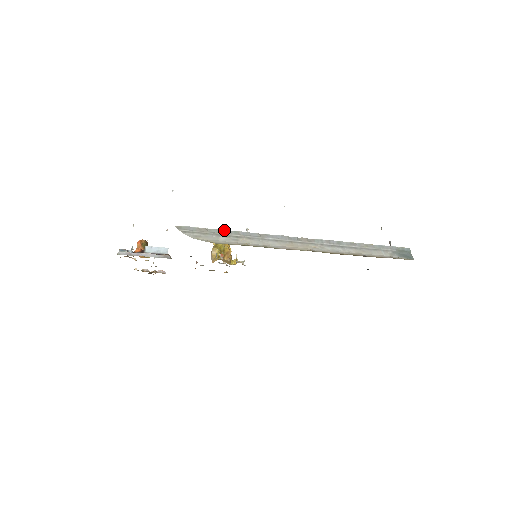
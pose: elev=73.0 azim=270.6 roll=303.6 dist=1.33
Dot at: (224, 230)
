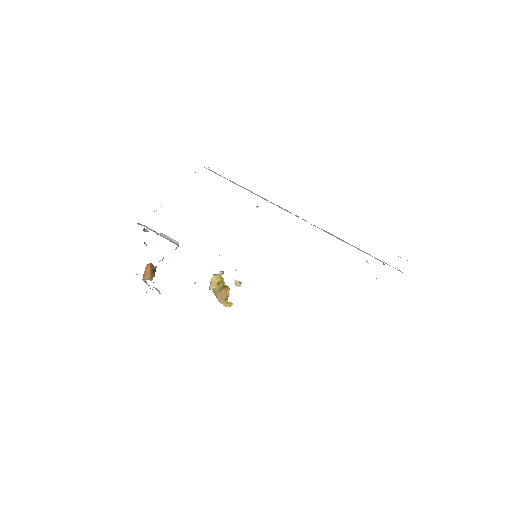
Dot at: (240, 186)
